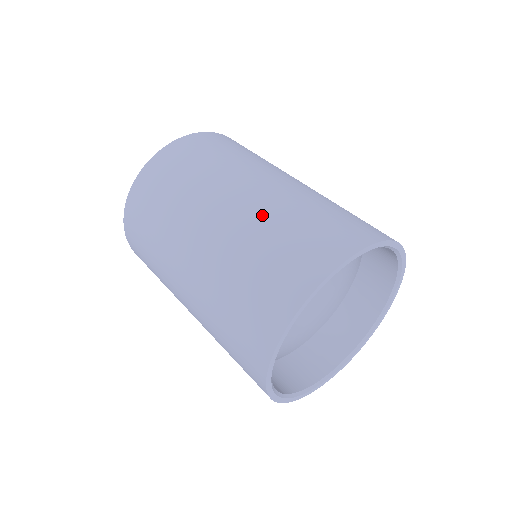
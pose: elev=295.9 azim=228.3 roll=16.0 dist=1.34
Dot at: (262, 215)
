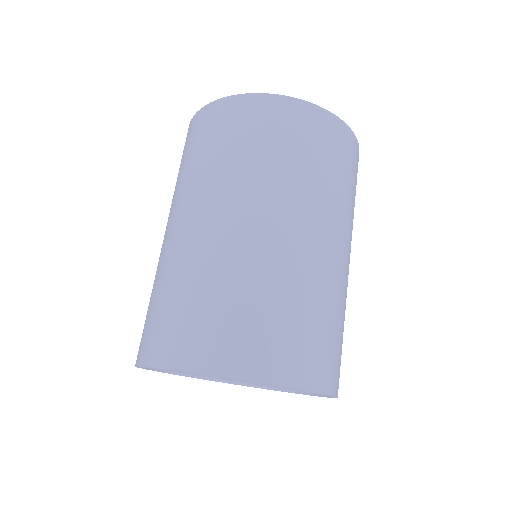
Dot at: (259, 266)
